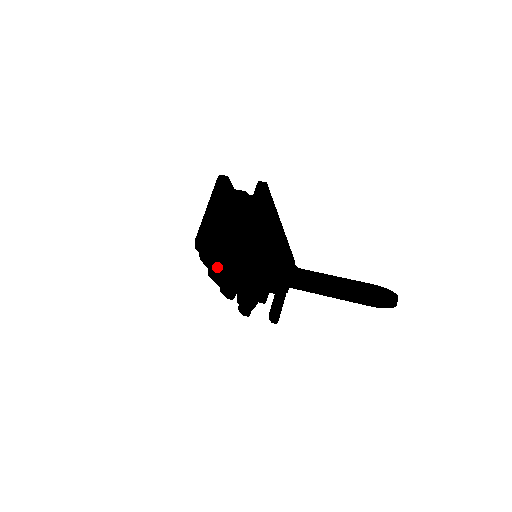
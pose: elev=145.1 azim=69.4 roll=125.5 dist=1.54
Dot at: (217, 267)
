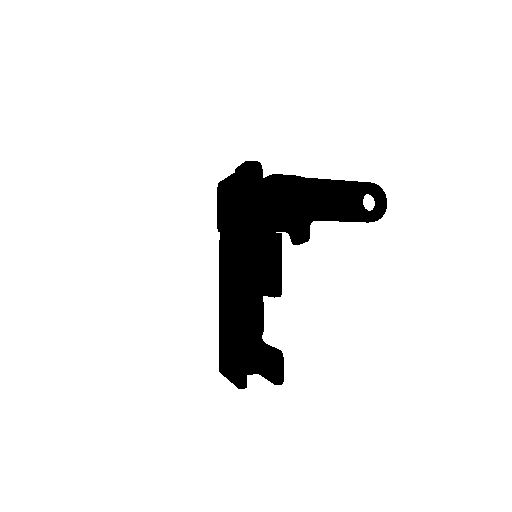
Dot at: (262, 183)
